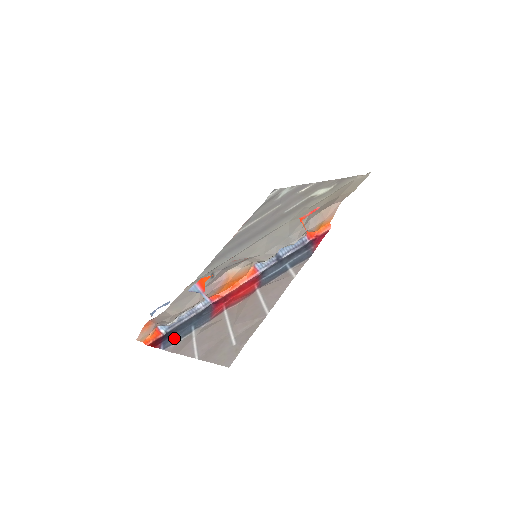
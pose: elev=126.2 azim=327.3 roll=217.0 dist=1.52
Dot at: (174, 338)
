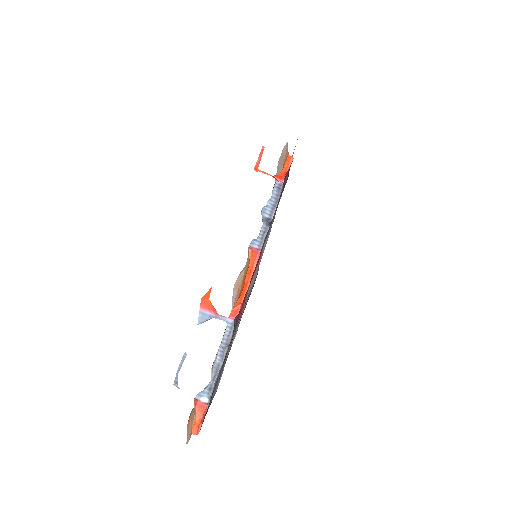
Dot at: occluded
